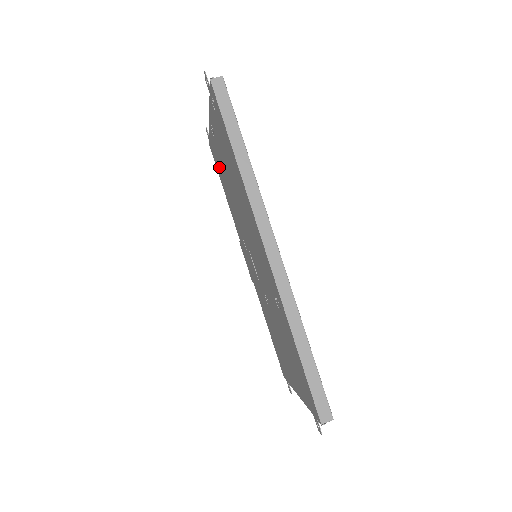
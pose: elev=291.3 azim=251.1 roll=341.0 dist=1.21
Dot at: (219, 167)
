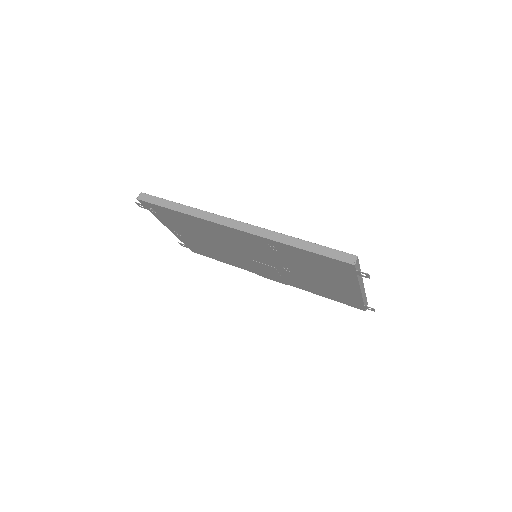
Dot at: (203, 250)
